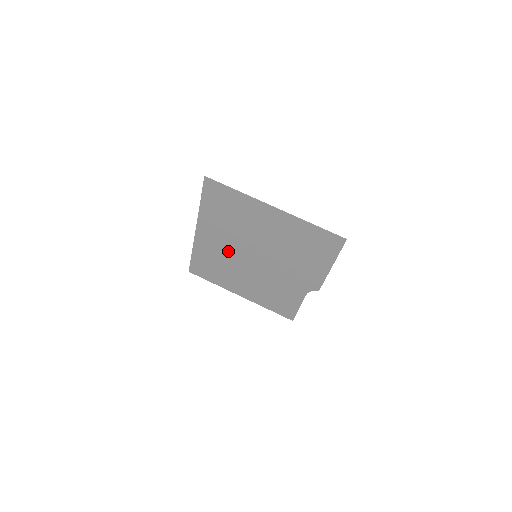
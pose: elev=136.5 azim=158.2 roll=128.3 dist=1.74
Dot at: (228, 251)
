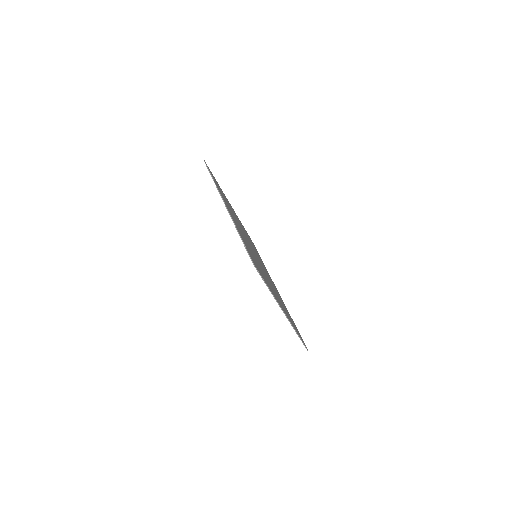
Dot at: occluded
